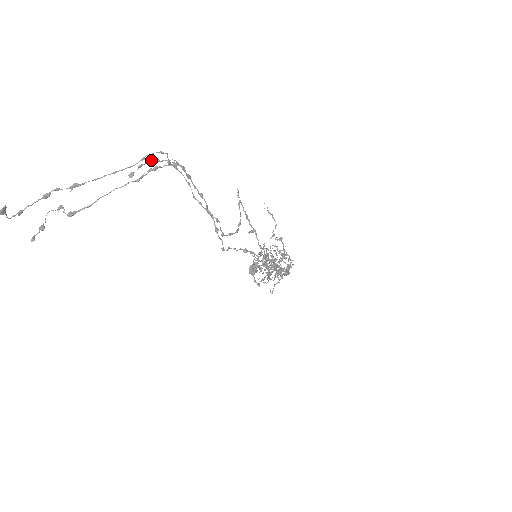
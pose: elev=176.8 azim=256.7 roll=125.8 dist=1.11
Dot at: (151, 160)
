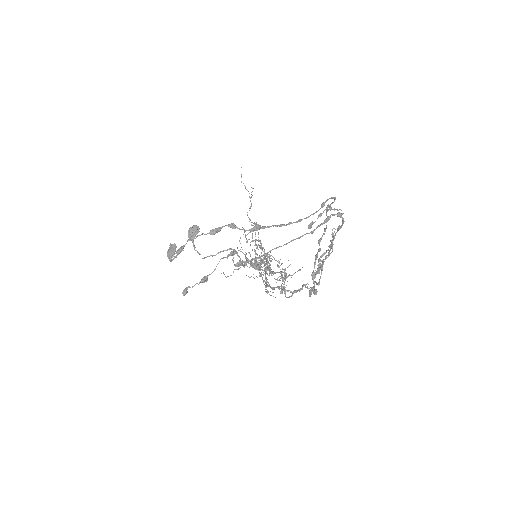
Dot at: (327, 207)
